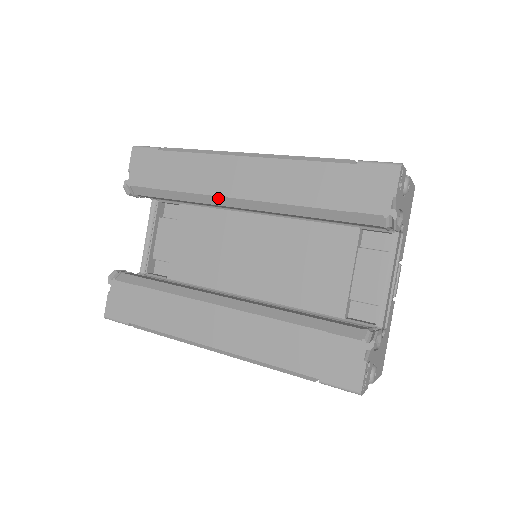
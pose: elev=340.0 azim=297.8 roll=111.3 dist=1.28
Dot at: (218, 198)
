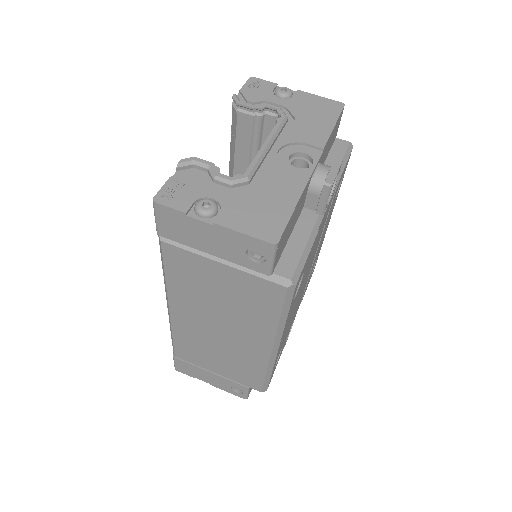
Dot at: occluded
